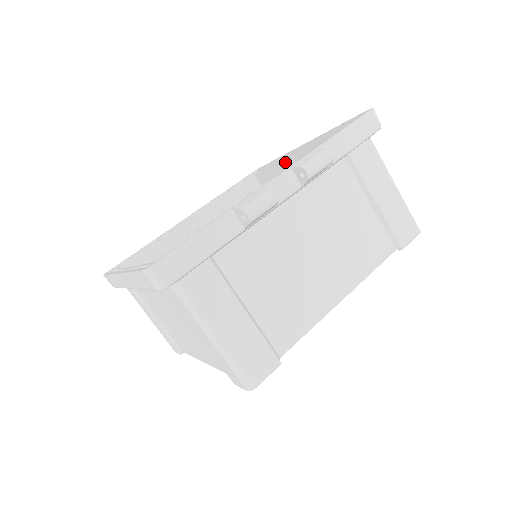
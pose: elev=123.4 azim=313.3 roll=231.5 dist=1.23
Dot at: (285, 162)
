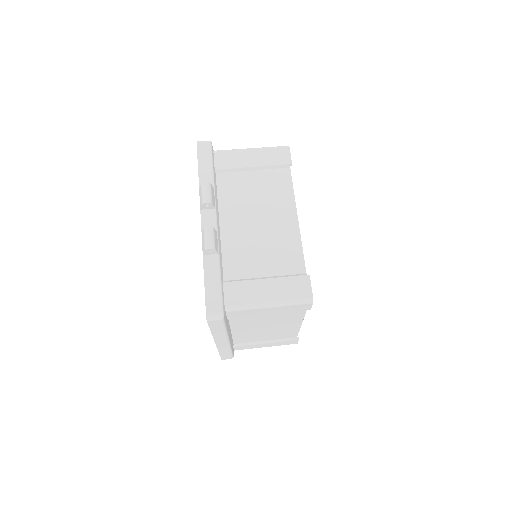
Dot at: occluded
